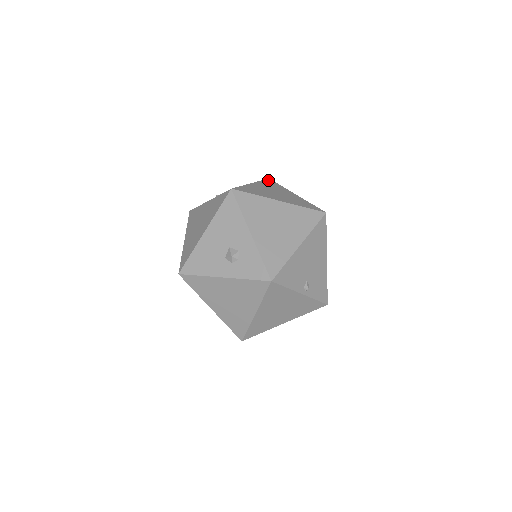
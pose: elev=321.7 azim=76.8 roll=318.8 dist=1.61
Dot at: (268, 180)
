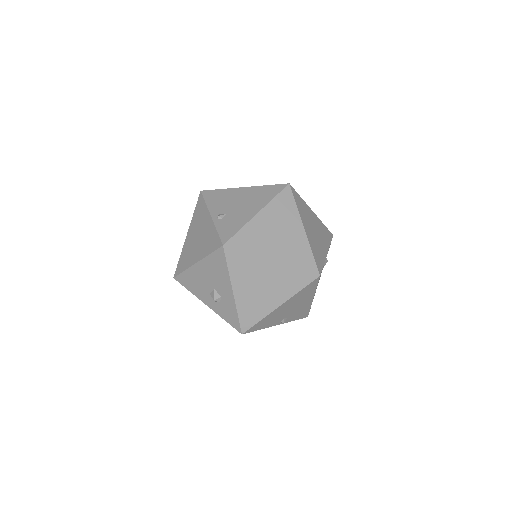
Dot at: (285, 192)
